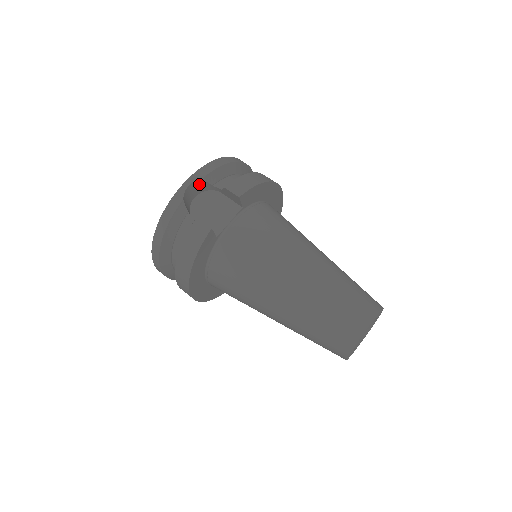
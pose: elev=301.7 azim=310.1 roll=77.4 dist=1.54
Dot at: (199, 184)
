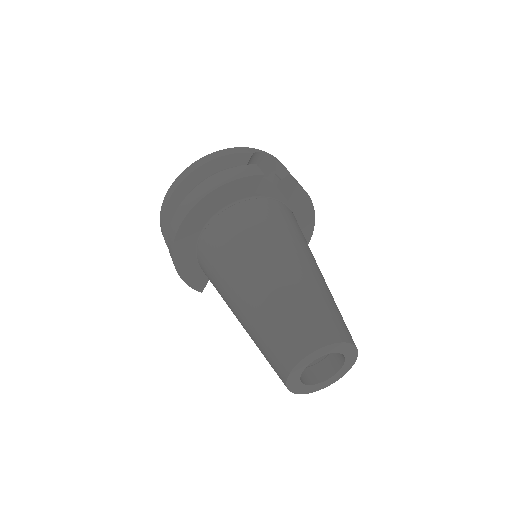
Dot at: (268, 163)
